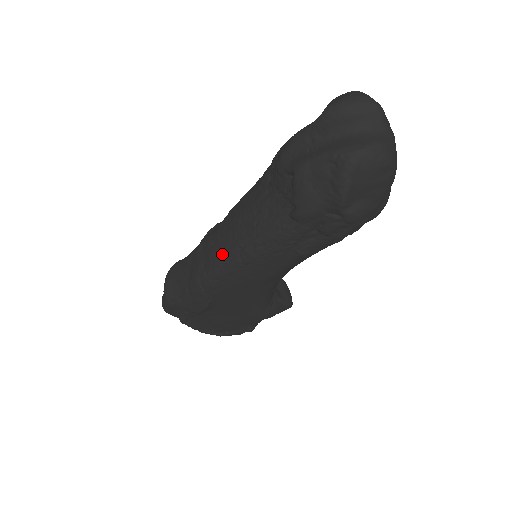
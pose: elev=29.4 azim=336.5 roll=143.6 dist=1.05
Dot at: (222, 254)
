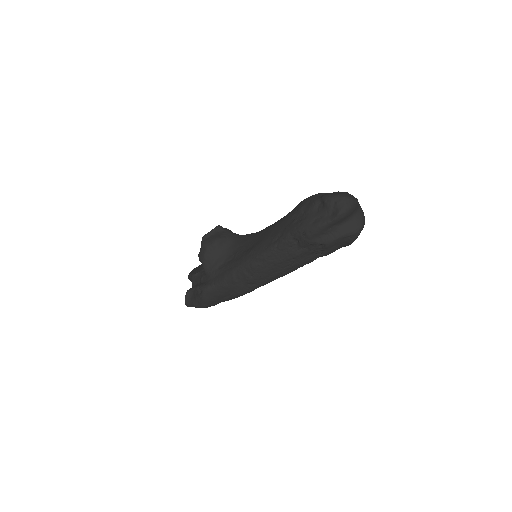
Dot at: (265, 280)
